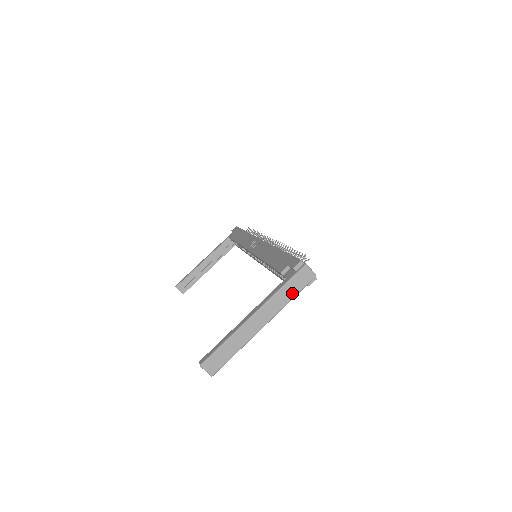
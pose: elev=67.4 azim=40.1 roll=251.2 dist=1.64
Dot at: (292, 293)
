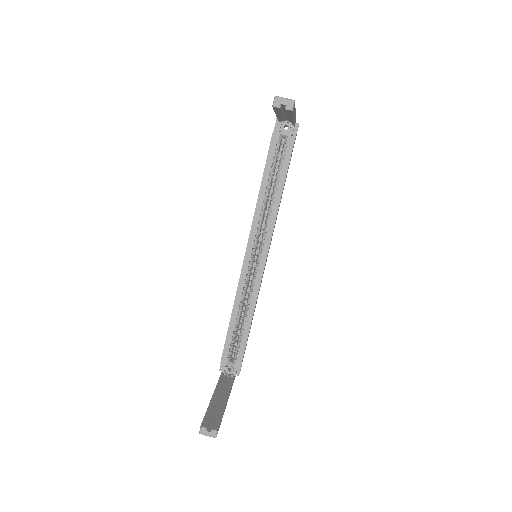
Dot at: occluded
